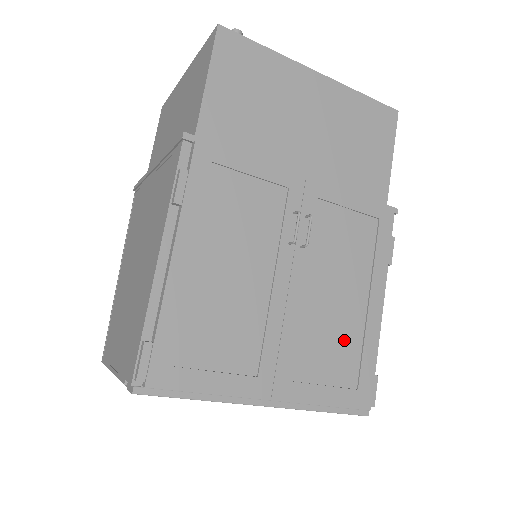
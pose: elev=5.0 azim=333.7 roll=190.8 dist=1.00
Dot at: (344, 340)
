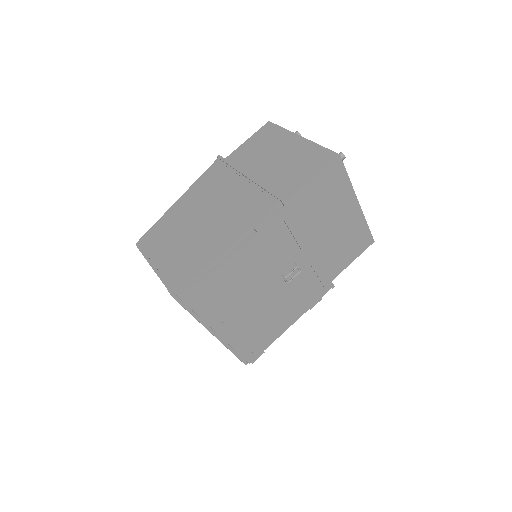
Dot at: (266, 329)
